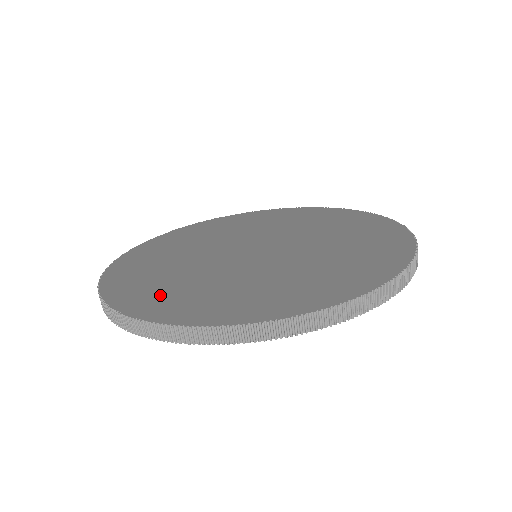
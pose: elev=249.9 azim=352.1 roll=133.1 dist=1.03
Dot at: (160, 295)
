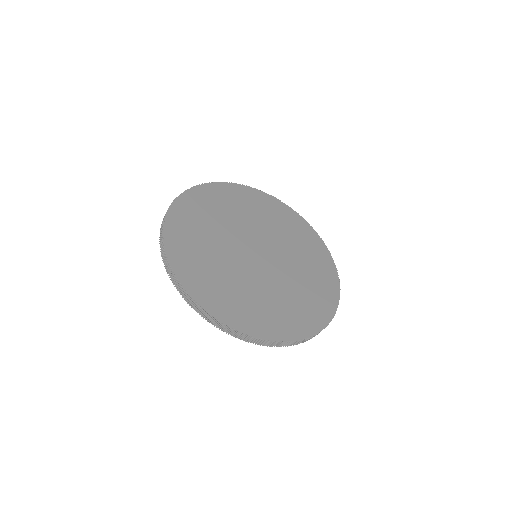
Dot at: (202, 277)
